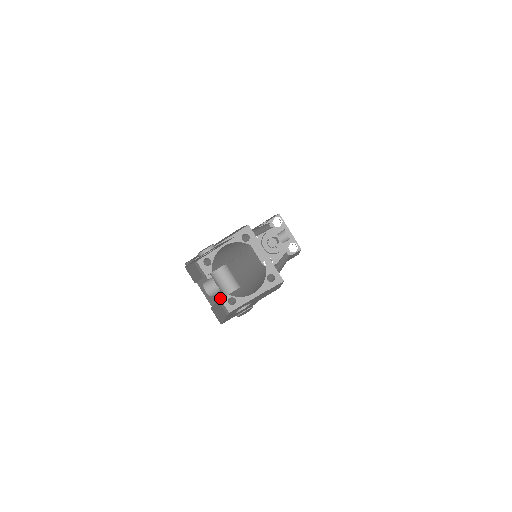
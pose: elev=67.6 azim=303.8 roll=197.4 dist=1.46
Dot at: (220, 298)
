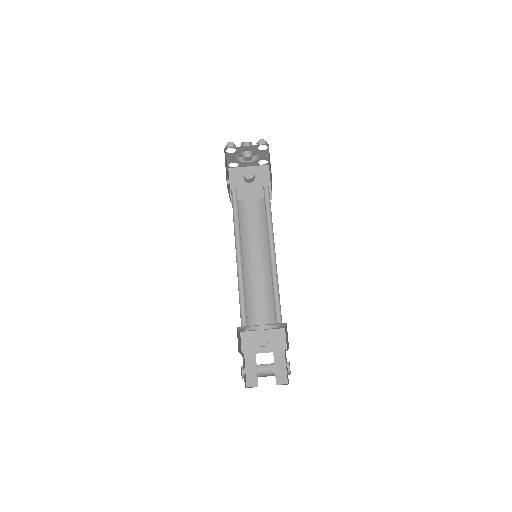
Dot at: (272, 329)
